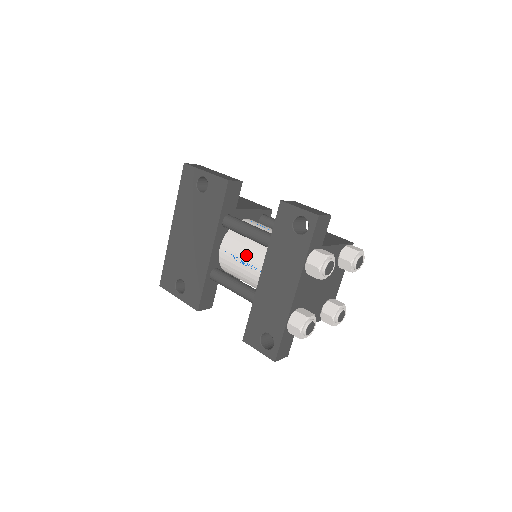
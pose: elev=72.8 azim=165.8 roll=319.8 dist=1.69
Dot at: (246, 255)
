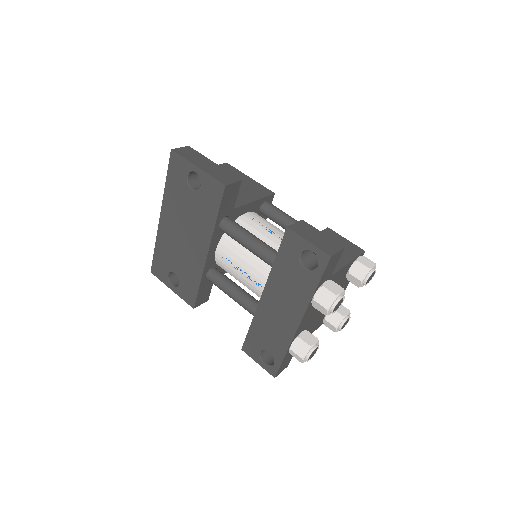
Dot at: (245, 265)
